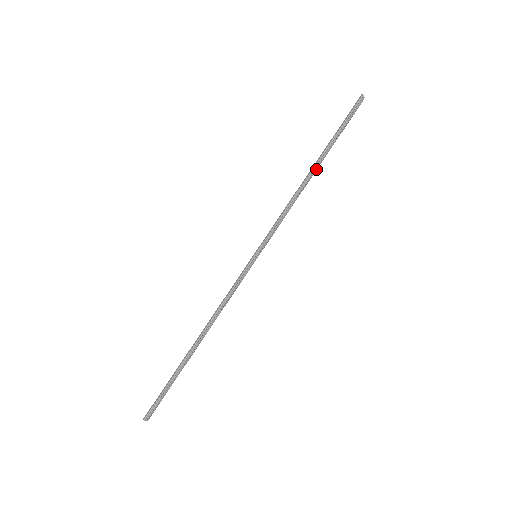
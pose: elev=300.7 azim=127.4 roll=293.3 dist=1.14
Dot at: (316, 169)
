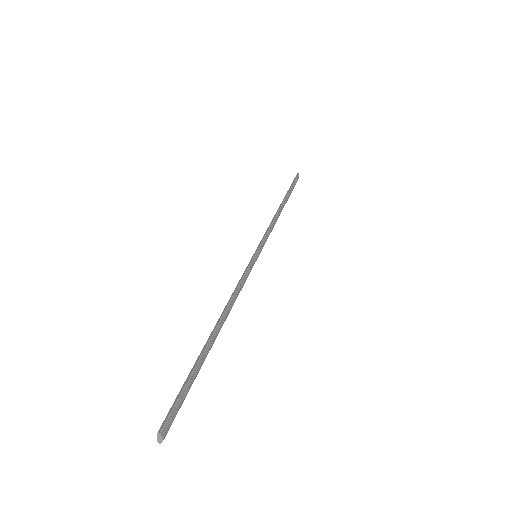
Dot at: (283, 206)
